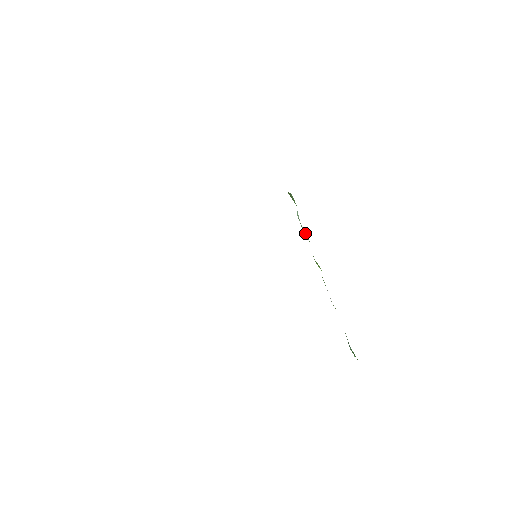
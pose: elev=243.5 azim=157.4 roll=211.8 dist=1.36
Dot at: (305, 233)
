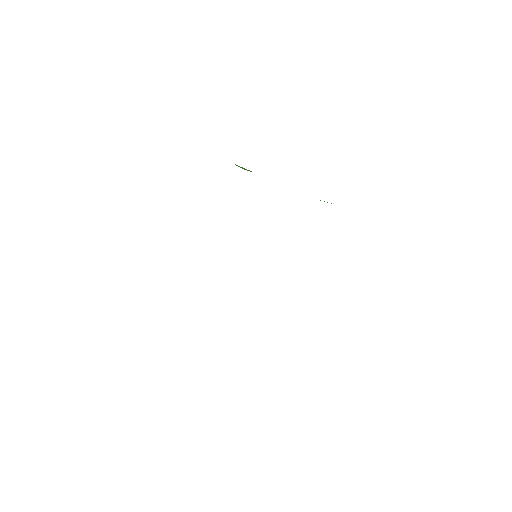
Dot at: occluded
